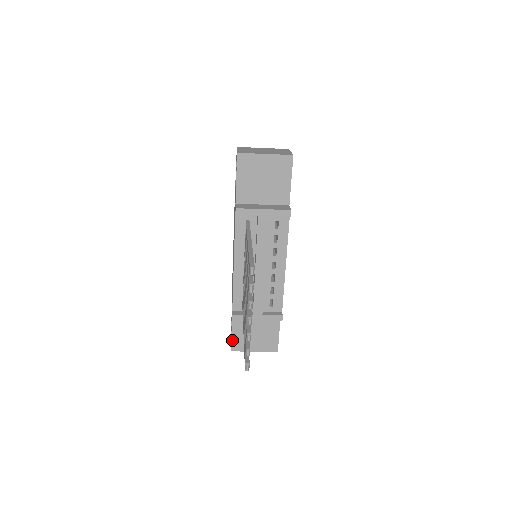
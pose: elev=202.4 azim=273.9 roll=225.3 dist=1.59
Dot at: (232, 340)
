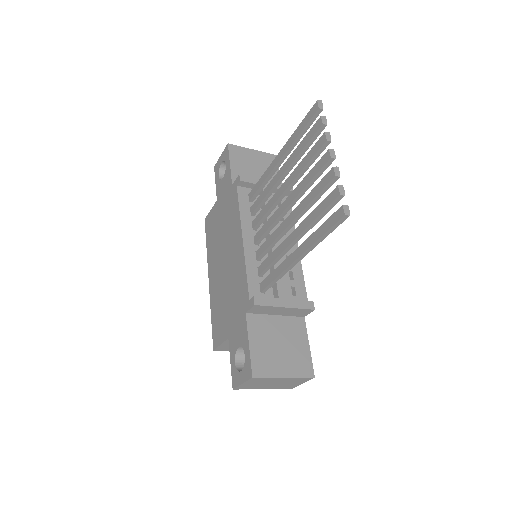
Dot at: (251, 357)
